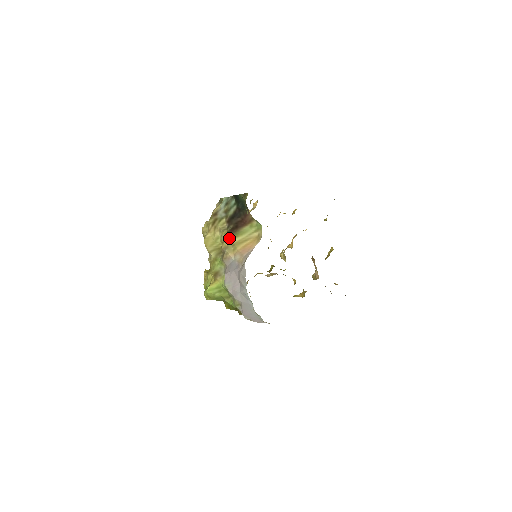
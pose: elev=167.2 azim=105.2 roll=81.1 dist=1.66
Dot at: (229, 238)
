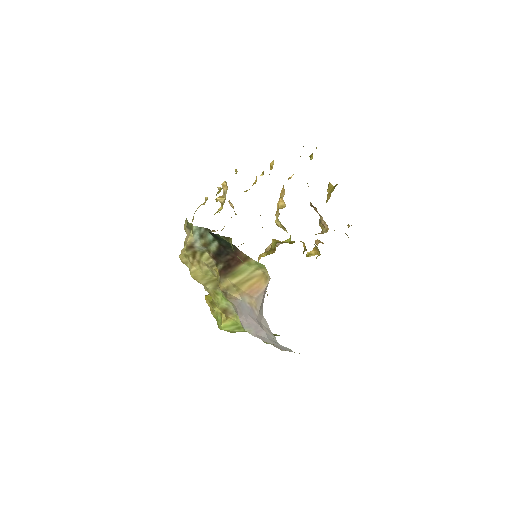
Dot at: (225, 279)
